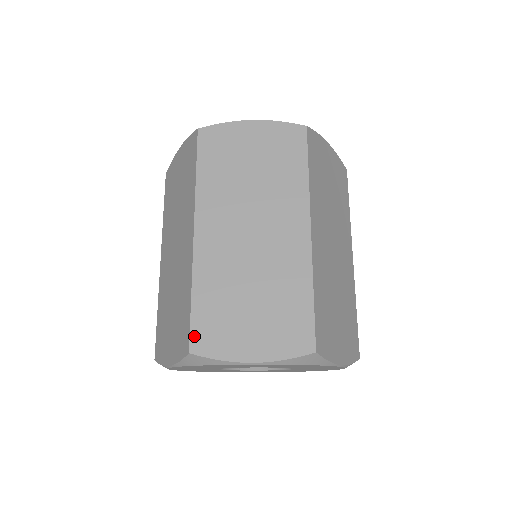
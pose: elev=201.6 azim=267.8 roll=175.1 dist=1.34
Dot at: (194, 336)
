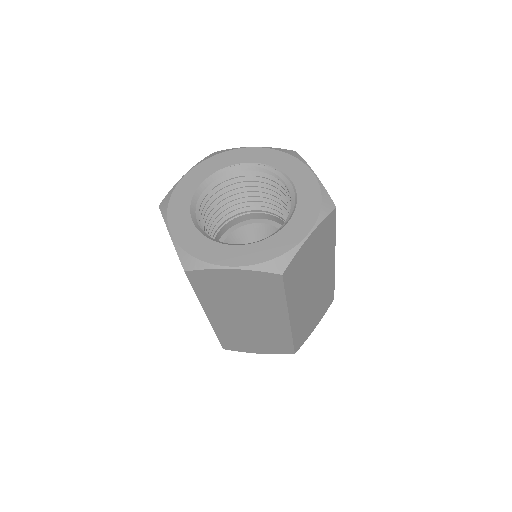
Dot at: (224, 346)
